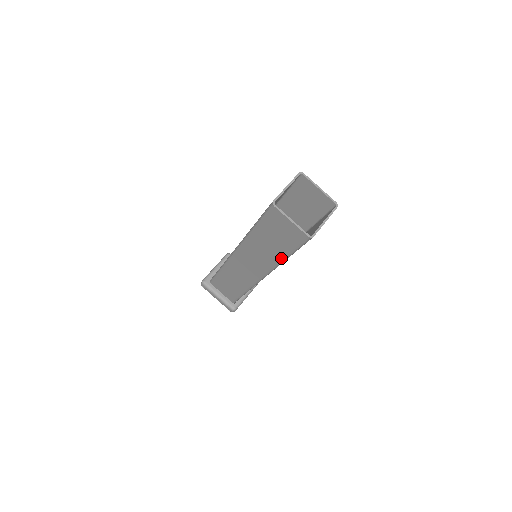
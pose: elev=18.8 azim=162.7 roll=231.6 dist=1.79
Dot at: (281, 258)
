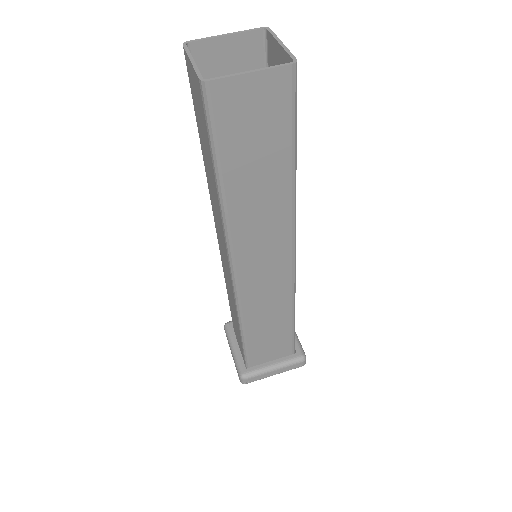
Dot at: (290, 177)
